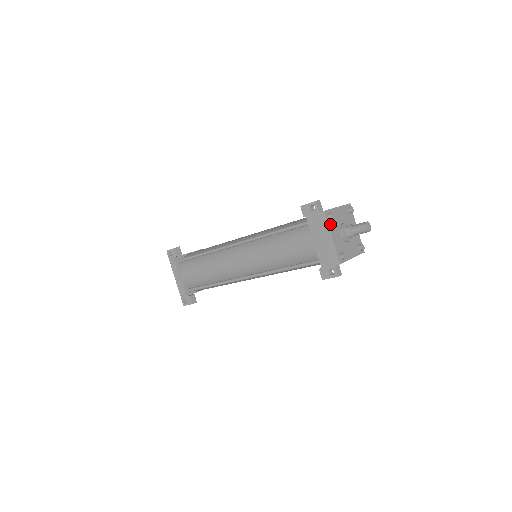
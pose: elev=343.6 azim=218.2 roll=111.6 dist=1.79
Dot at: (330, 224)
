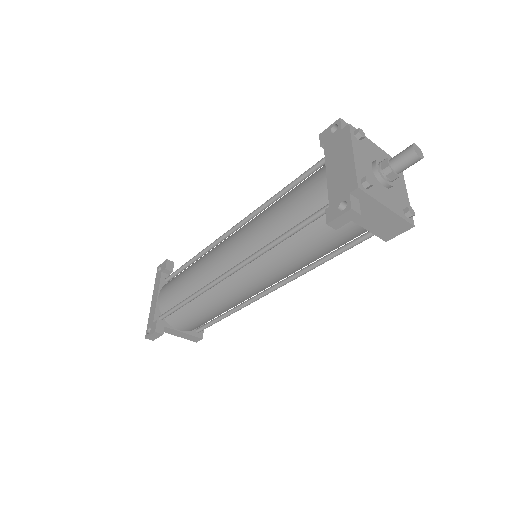
Dot at: (355, 142)
